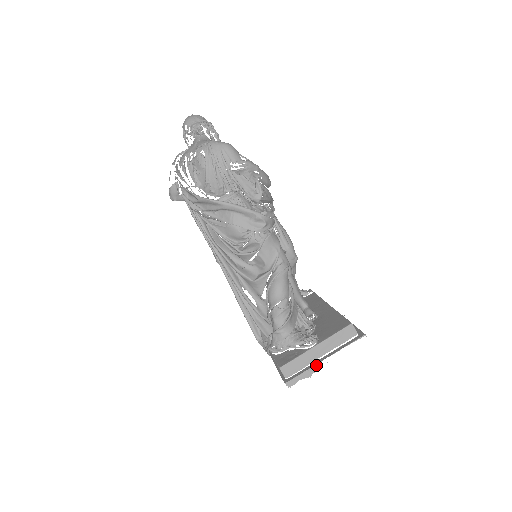
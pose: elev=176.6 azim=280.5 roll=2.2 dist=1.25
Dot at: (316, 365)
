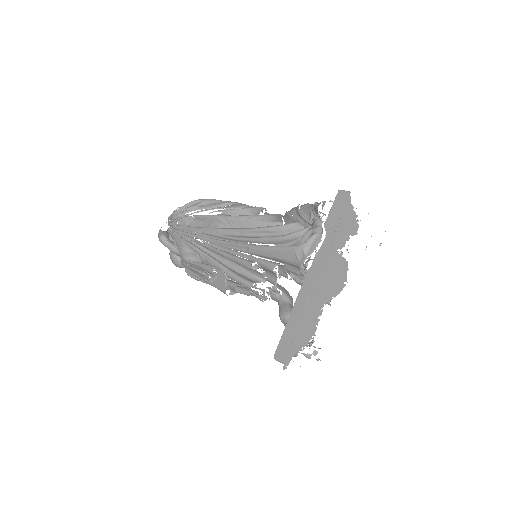
Dot at: occluded
